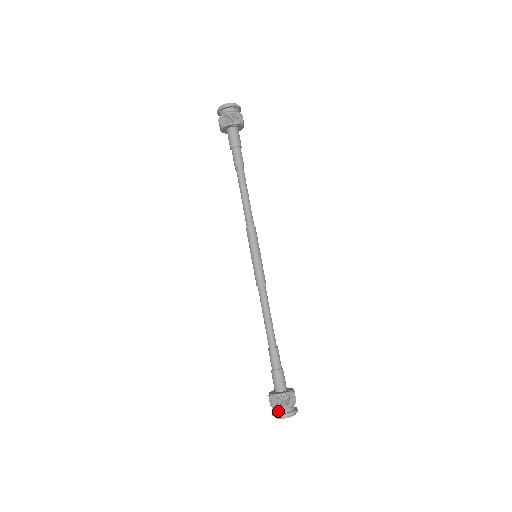
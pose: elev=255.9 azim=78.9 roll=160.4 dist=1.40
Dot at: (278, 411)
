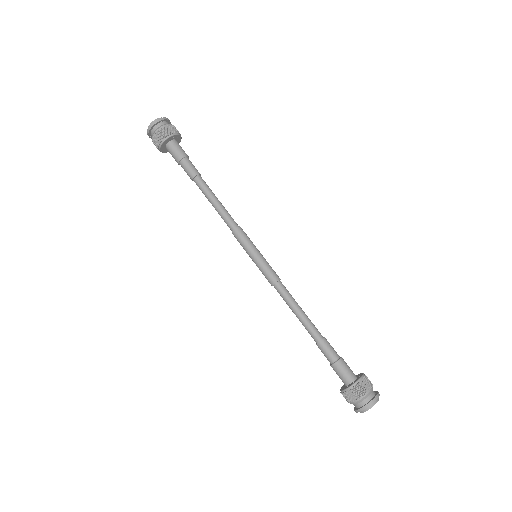
Dot at: (355, 406)
